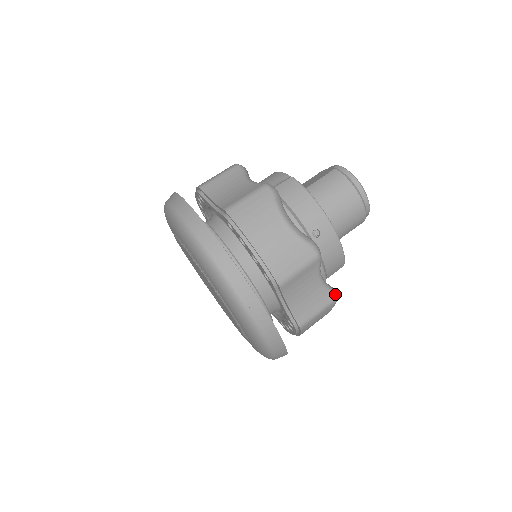
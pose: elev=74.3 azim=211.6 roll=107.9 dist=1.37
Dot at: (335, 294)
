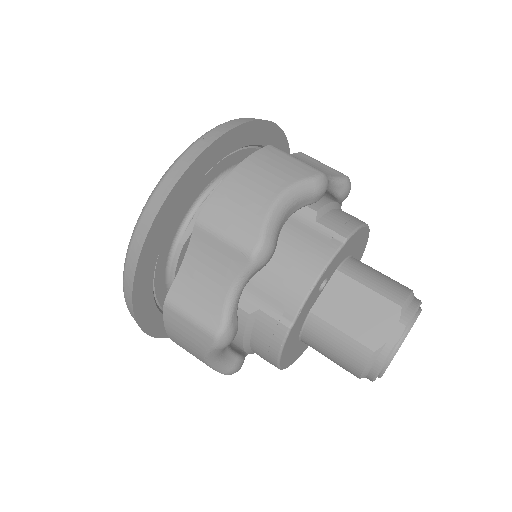
Dot at: occluded
